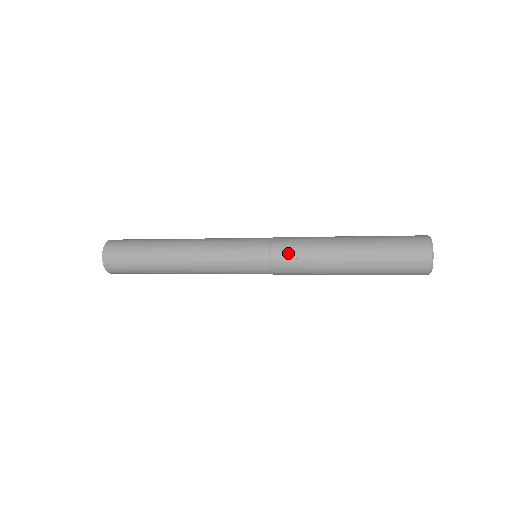
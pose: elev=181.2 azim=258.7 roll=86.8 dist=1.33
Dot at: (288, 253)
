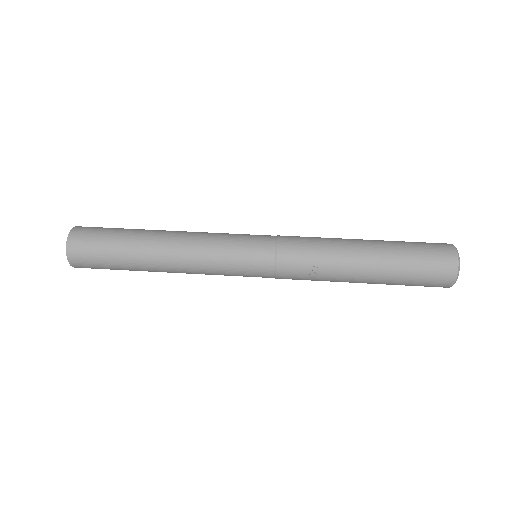
Dot at: (297, 266)
